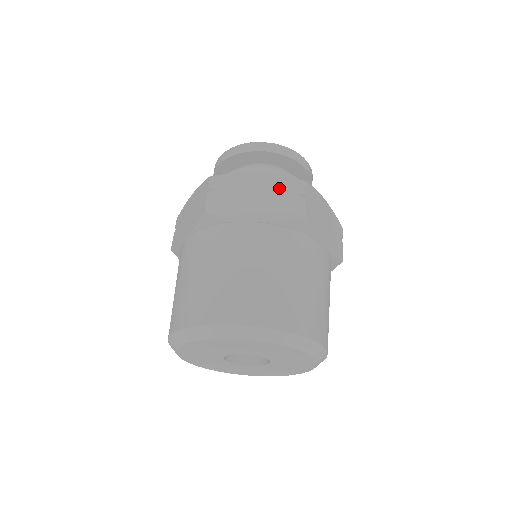
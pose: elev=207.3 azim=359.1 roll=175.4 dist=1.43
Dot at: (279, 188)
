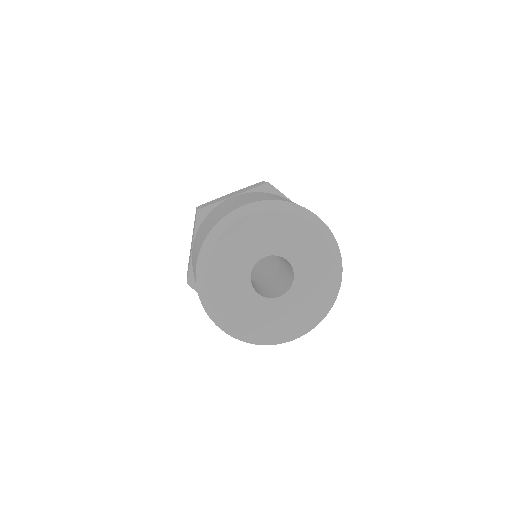
Dot at: occluded
